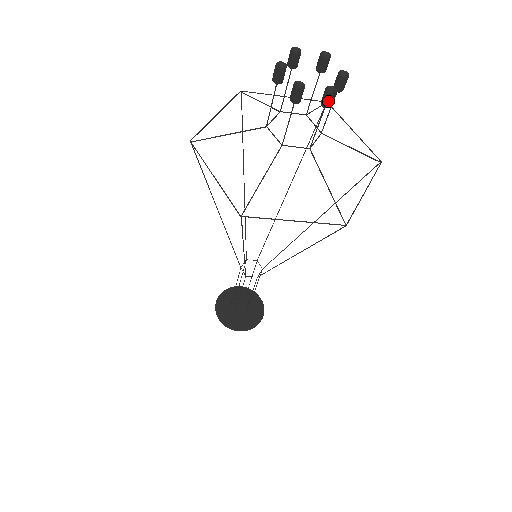
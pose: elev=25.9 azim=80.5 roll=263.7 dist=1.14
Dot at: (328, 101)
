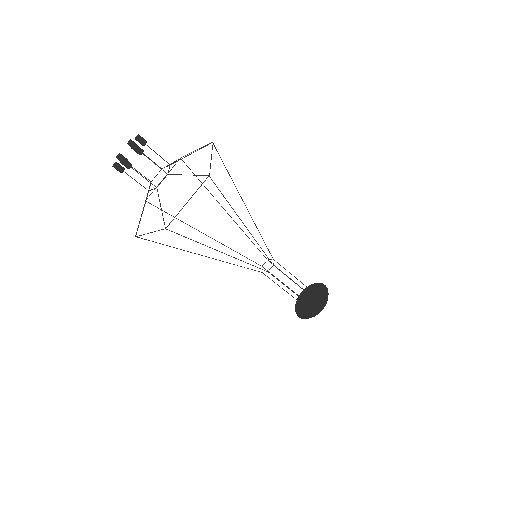
Dot at: occluded
